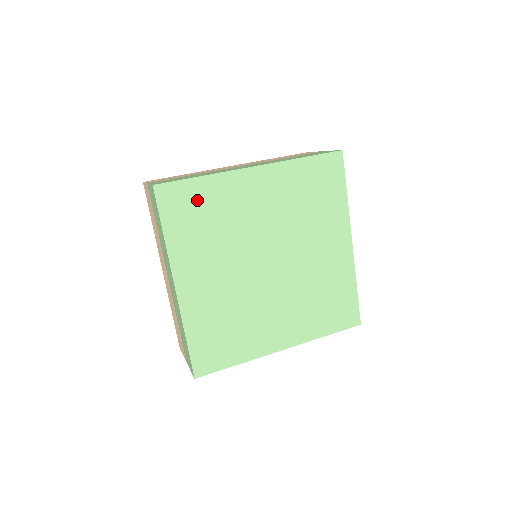
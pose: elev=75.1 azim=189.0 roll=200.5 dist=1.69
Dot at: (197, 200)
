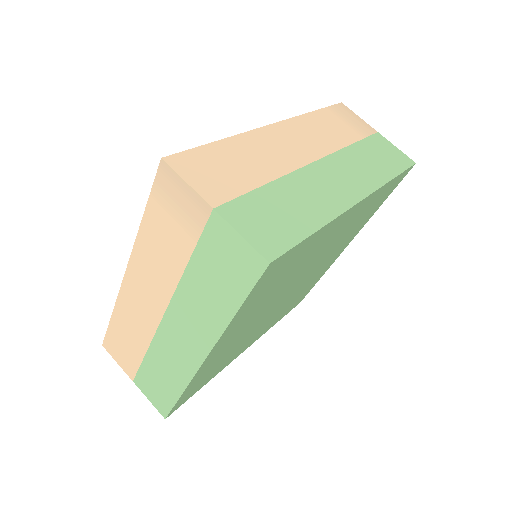
Dot at: (293, 260)
